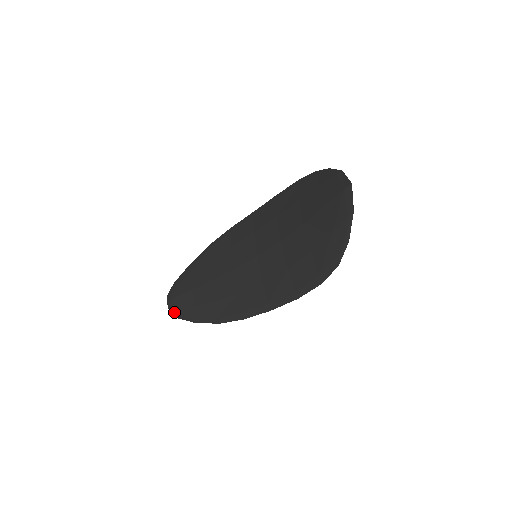
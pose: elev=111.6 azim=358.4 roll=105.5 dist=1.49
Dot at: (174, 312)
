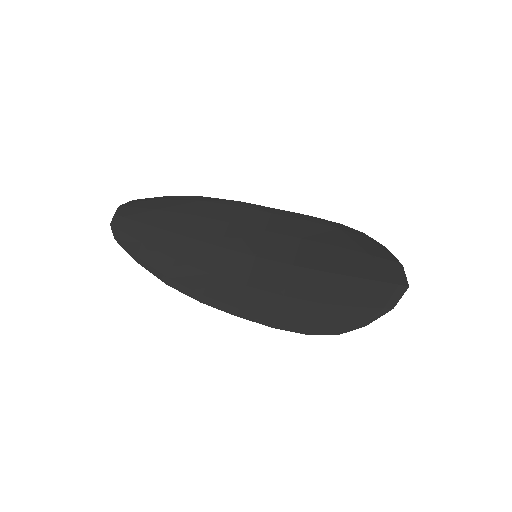
Dot at: (117, 232)
